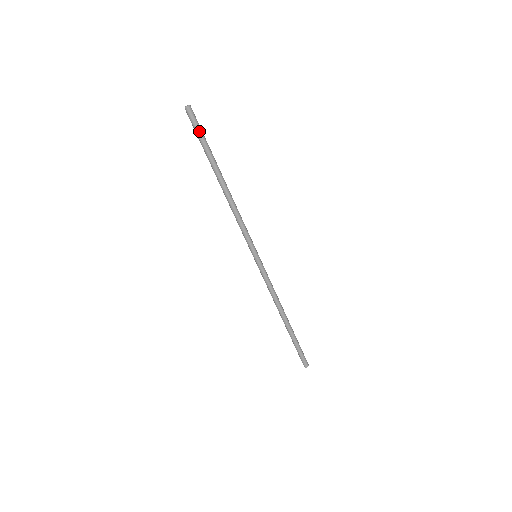
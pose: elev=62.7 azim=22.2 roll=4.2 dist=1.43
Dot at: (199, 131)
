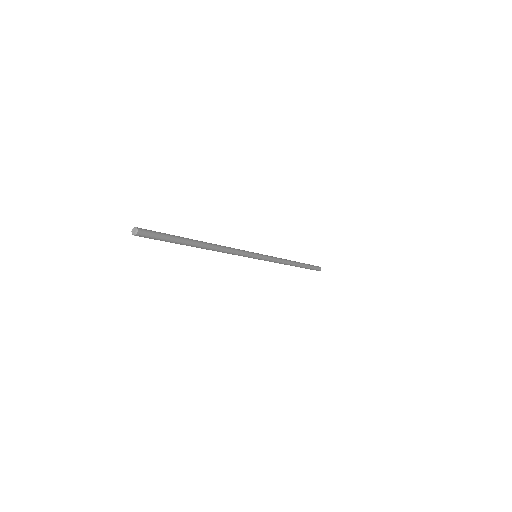
Dot at: occluded
